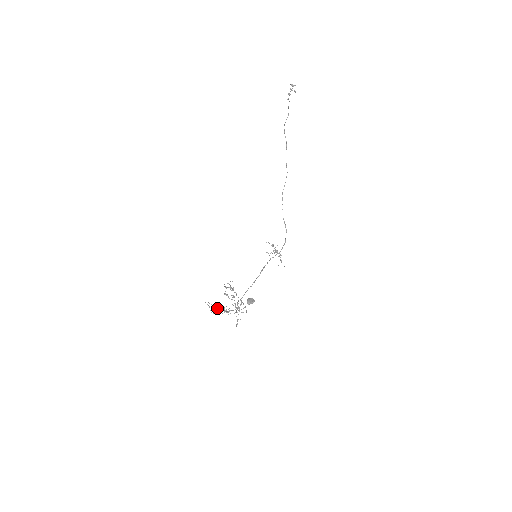
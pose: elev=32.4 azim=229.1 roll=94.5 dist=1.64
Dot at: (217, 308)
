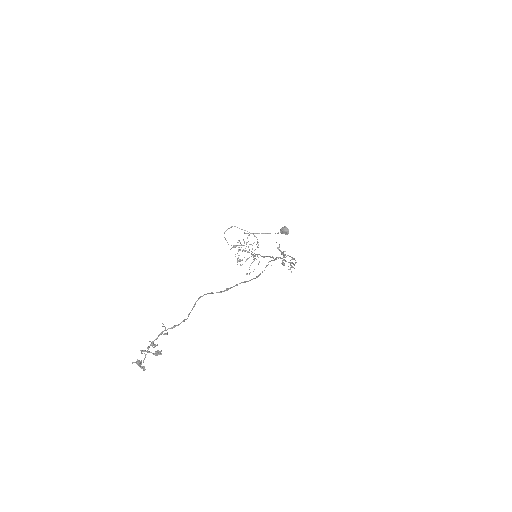
Dot at: occluded
